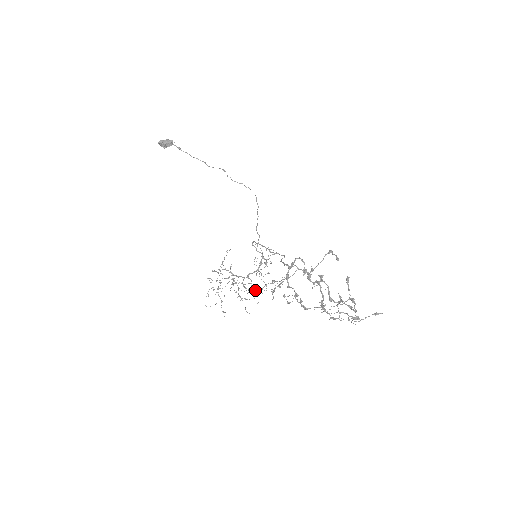
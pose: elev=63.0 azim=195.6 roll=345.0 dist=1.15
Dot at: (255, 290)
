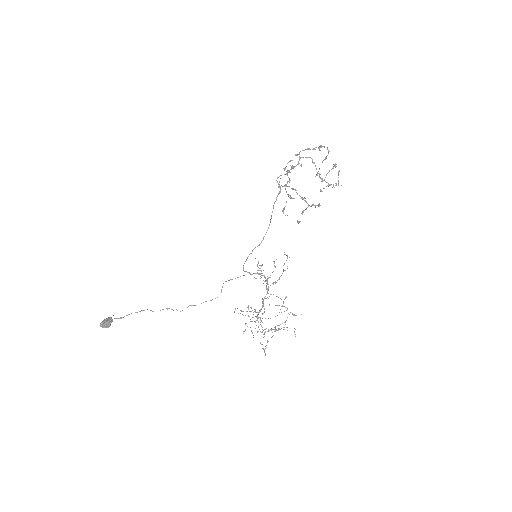
Dot at: (282, 273)
